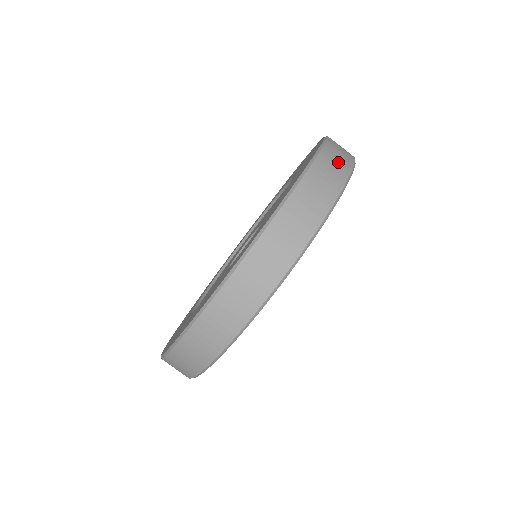
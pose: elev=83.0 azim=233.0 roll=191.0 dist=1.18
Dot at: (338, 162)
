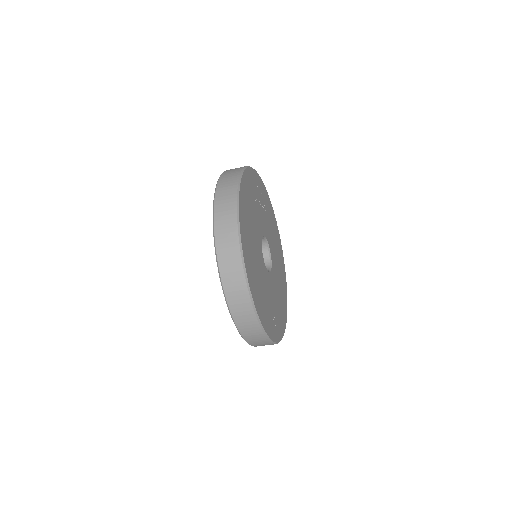
Dot at: (230, 178)
